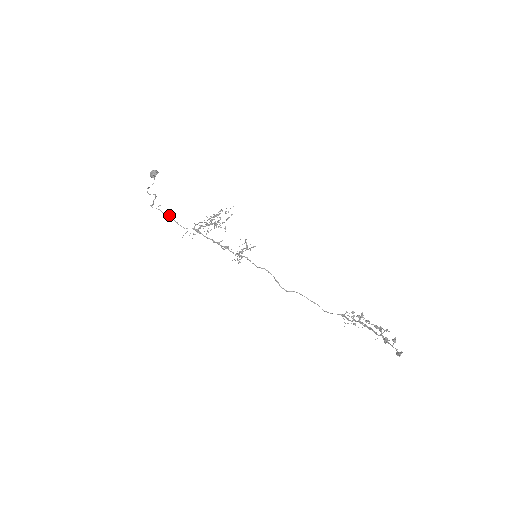
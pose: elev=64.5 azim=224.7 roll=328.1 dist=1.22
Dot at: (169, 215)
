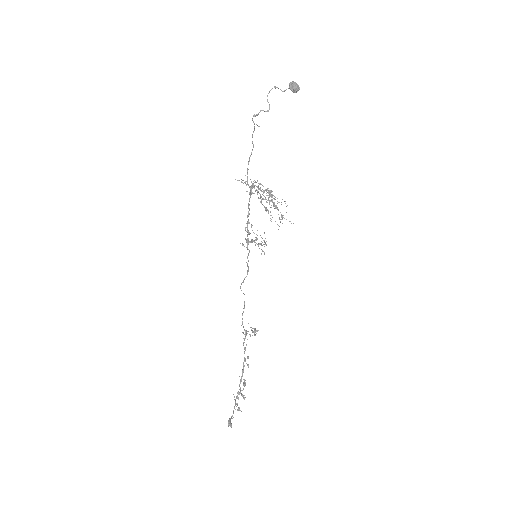
Dot at: (253, 145)
